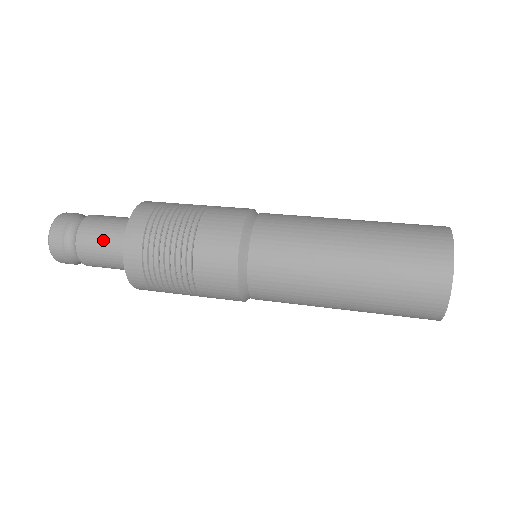
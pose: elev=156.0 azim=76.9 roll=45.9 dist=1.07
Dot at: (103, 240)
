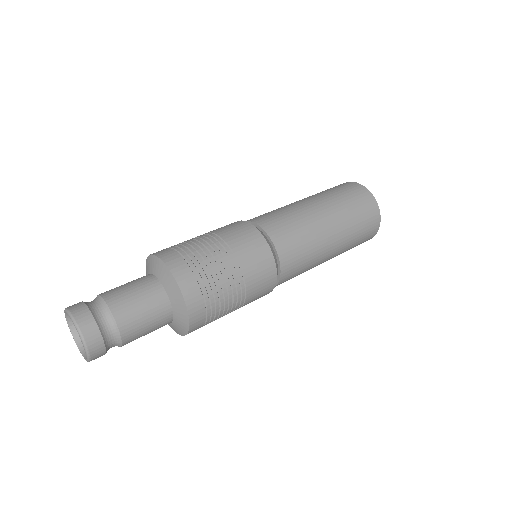
Dot at: (151, 324)
